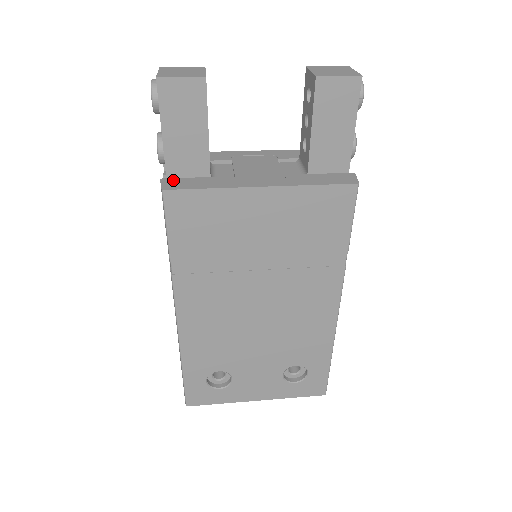
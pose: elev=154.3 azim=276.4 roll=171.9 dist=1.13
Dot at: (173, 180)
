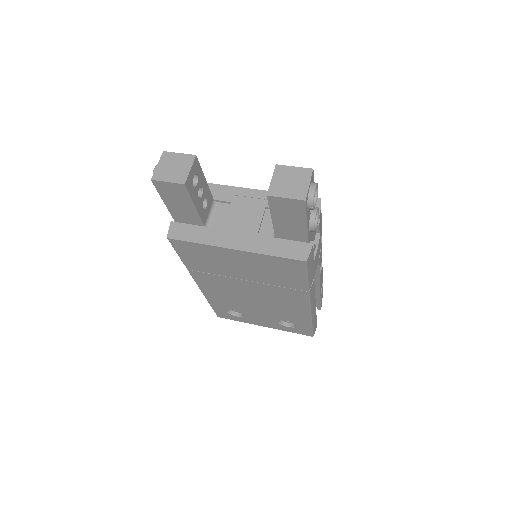
Dot at: (178, 226)
